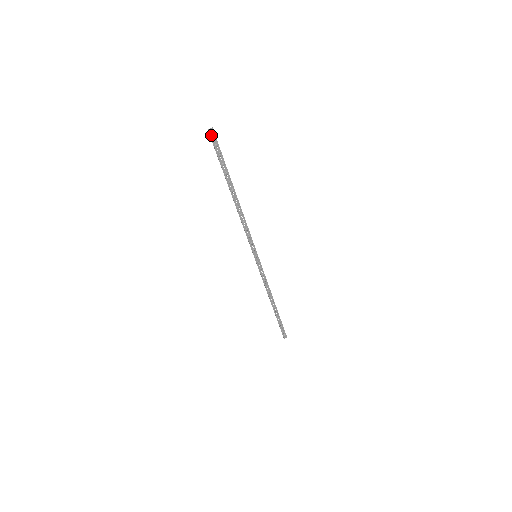
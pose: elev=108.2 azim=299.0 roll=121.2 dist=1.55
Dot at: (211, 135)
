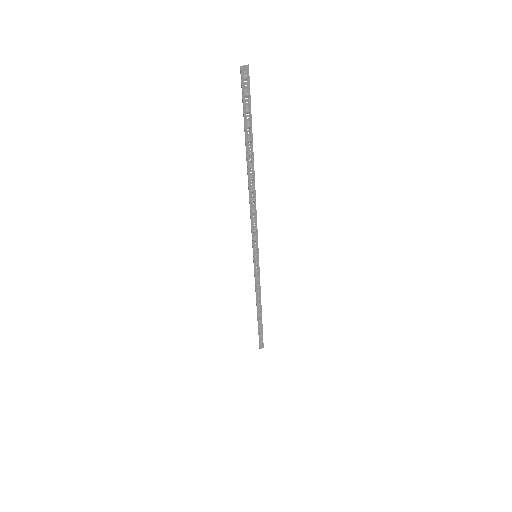
Dot at: (243, 76)
